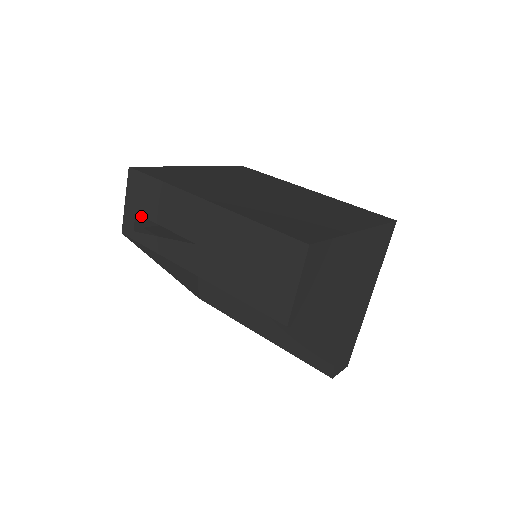
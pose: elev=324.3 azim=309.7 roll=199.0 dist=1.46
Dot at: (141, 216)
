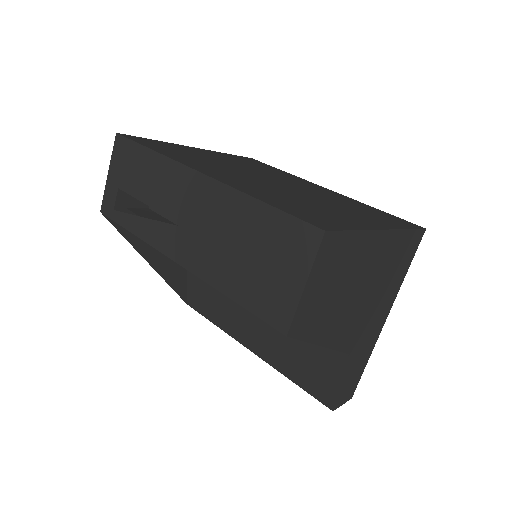
Dot at: (125, 193)
